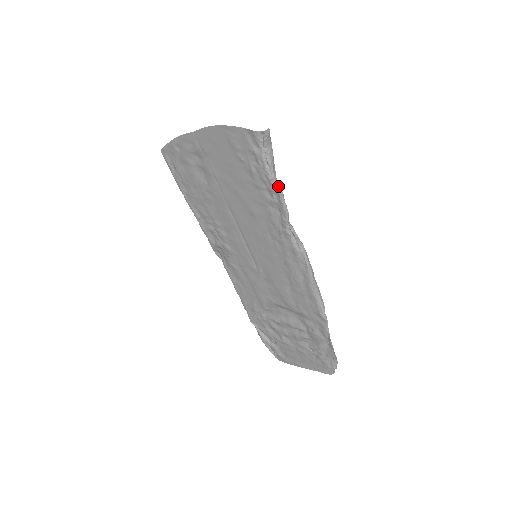
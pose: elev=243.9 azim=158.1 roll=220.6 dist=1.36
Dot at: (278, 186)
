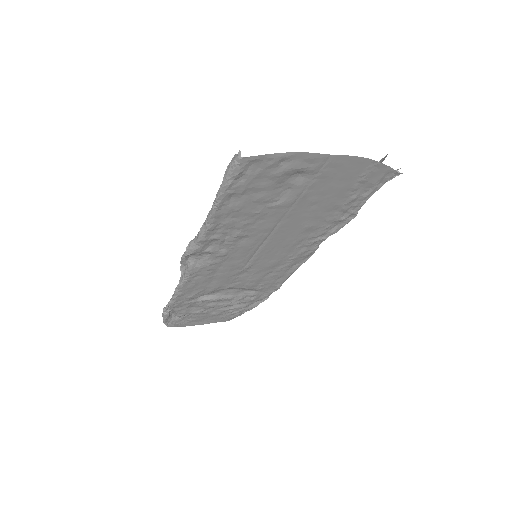
Dot at: (358, 209)
